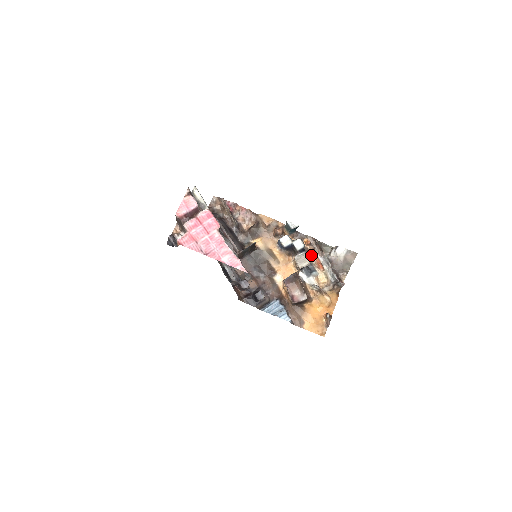
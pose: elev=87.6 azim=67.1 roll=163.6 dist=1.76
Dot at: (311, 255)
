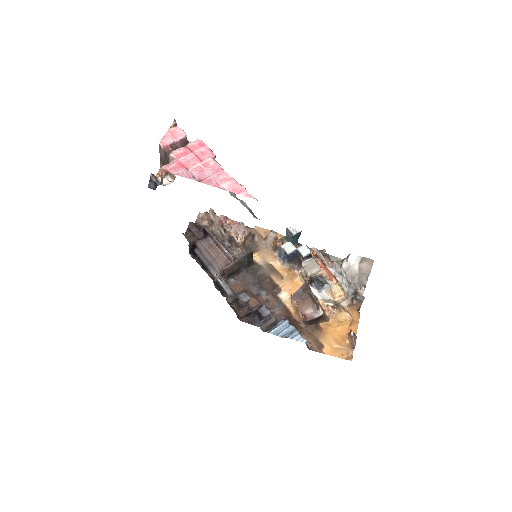
Dot at: occluded
